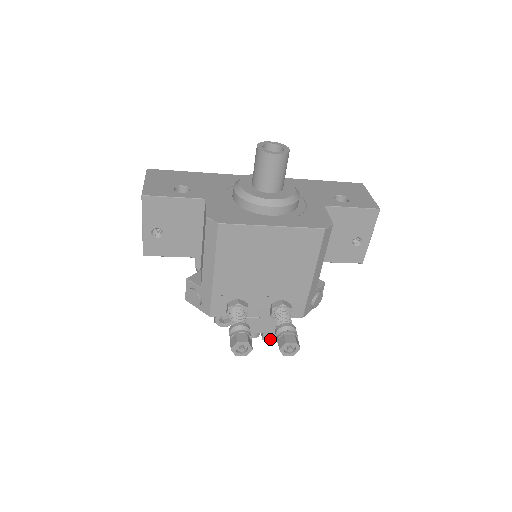
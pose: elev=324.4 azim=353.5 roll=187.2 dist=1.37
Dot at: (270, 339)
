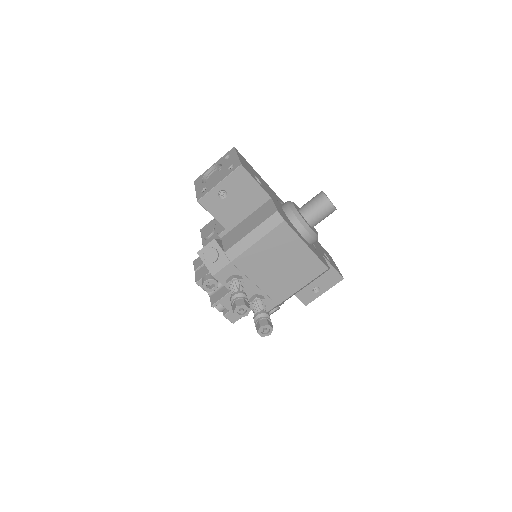
Dot at: (228, 319)
